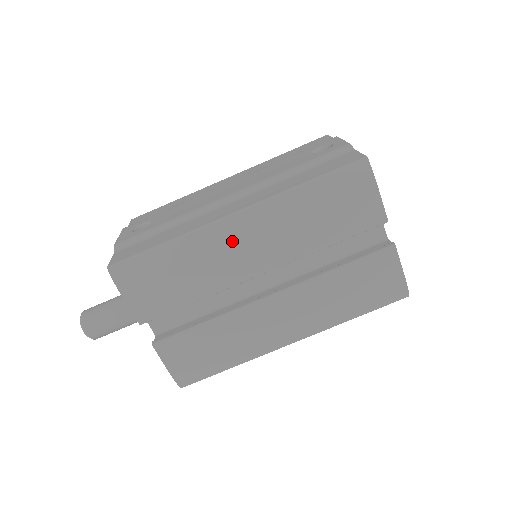
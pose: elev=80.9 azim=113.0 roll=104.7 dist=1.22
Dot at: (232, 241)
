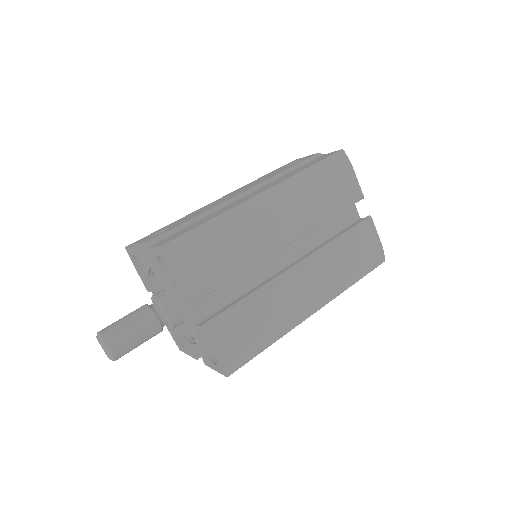
Dot at: (264, 215)
